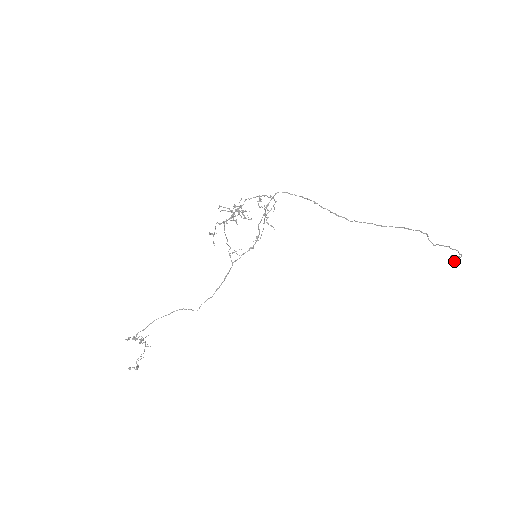
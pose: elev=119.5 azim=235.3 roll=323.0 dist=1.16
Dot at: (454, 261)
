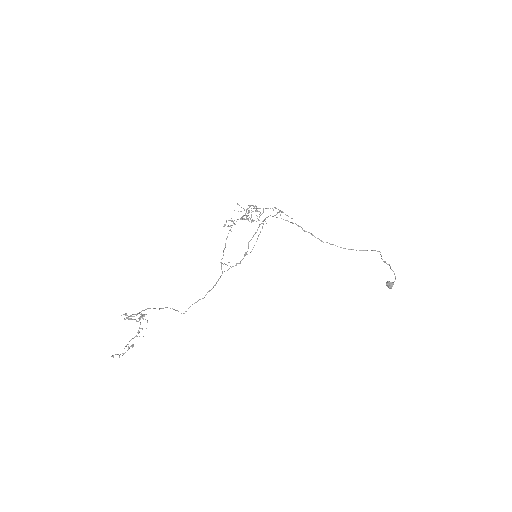
Dot at: (391, 284)
